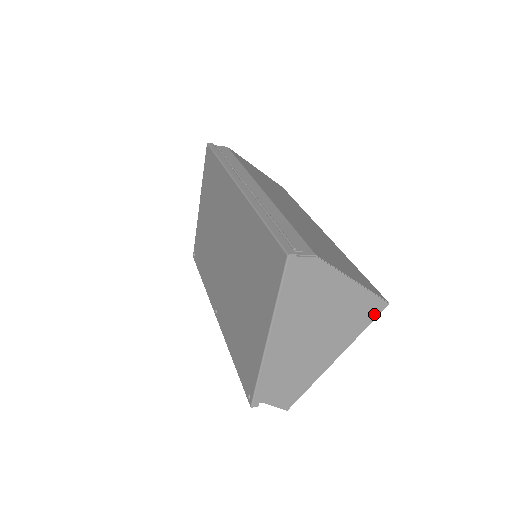
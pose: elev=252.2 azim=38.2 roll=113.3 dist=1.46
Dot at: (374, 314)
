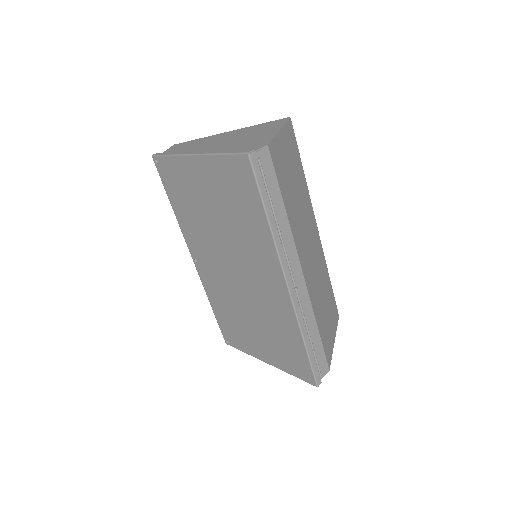
Dot at: occluded
